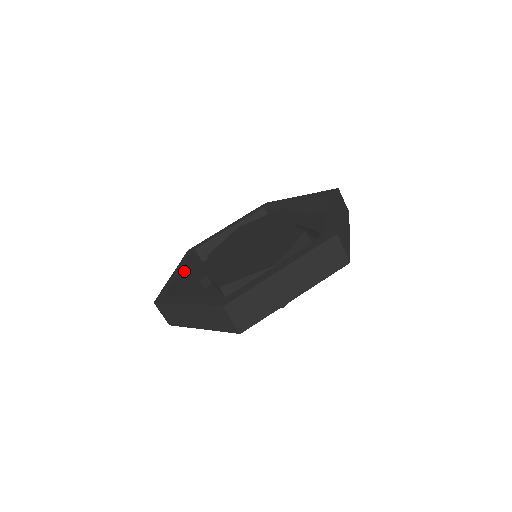
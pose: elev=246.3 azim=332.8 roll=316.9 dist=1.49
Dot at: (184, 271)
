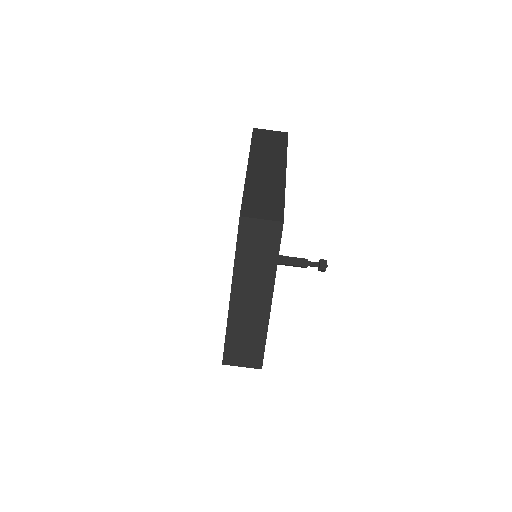
Dot at: occluded
